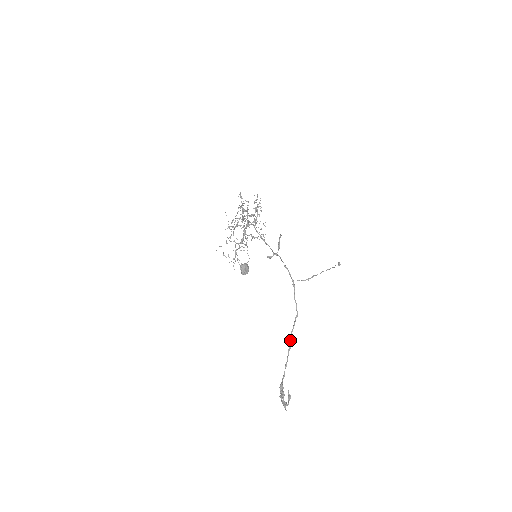
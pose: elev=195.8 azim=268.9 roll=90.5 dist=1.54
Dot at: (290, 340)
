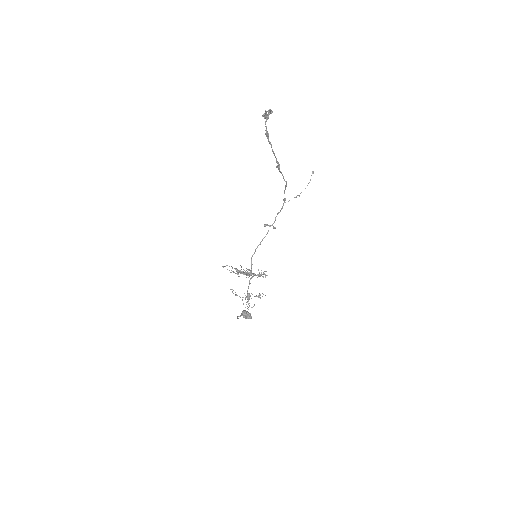
Dot at: (278, 166)
